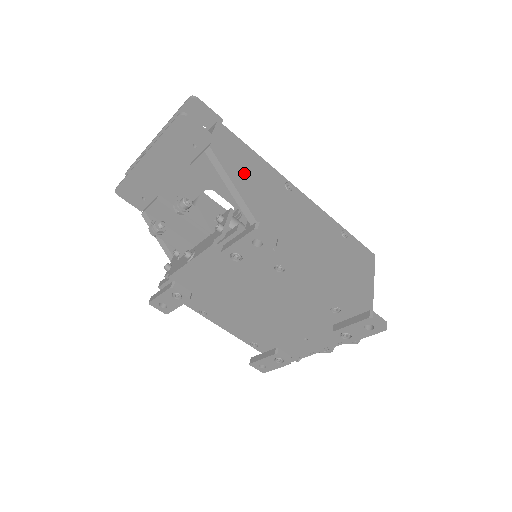
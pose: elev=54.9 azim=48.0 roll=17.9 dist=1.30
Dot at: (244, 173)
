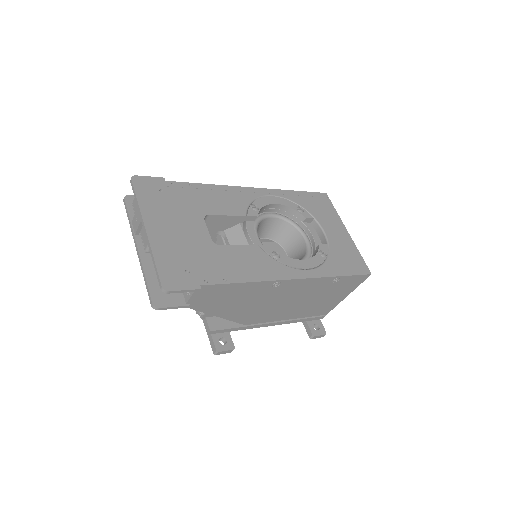
Dot at: (223, 303)
